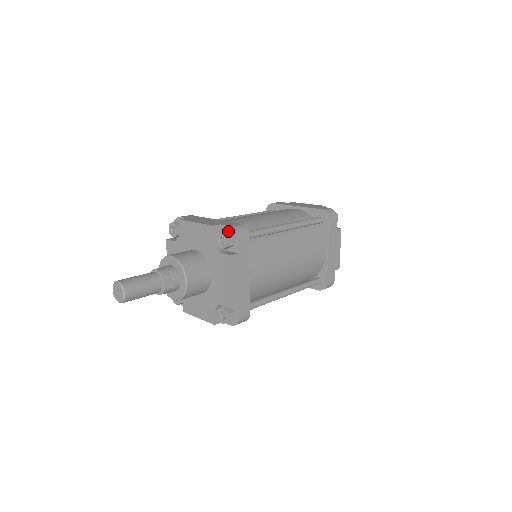
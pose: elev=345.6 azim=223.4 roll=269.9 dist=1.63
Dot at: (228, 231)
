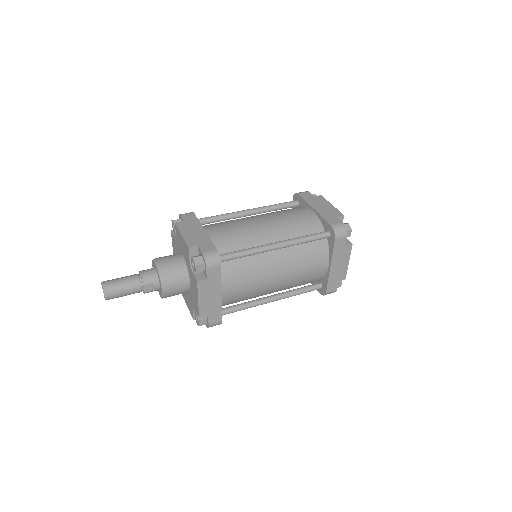
Dot at: (200, 257)
